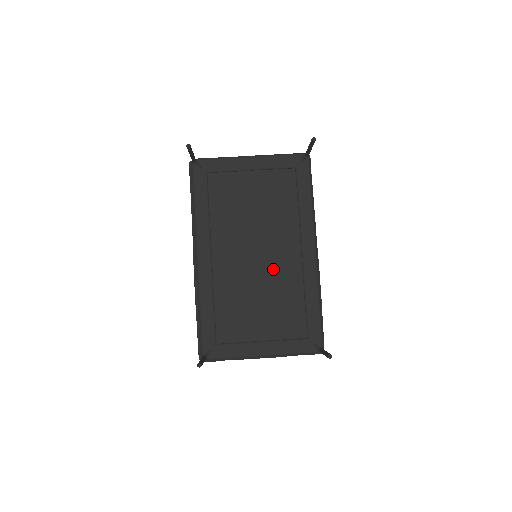
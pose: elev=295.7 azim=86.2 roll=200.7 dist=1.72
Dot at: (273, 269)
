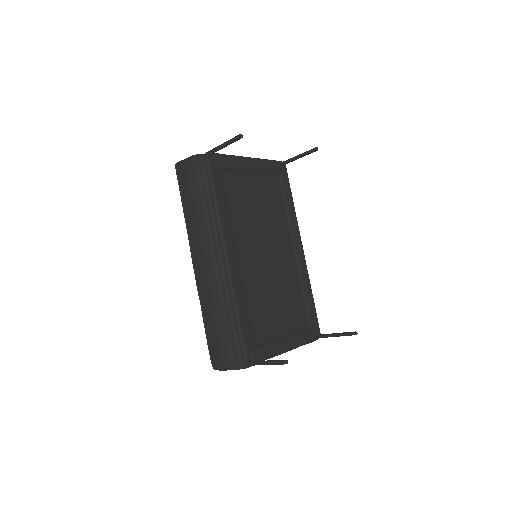
Dot at: (278, 267)
